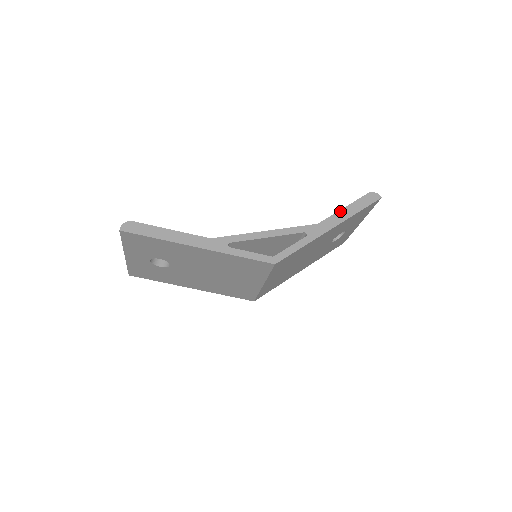
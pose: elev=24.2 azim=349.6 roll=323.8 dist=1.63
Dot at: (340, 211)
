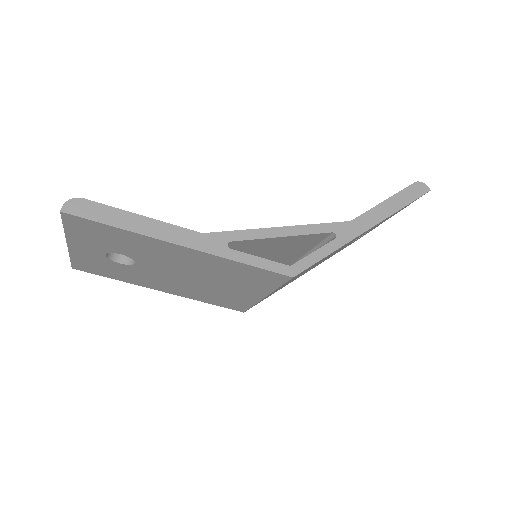
Dot at: (379, 205)
